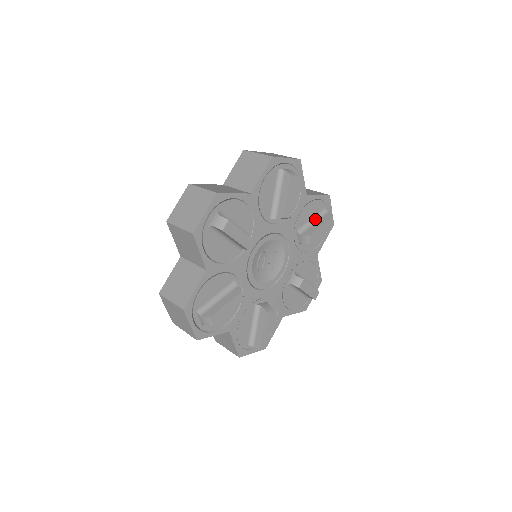
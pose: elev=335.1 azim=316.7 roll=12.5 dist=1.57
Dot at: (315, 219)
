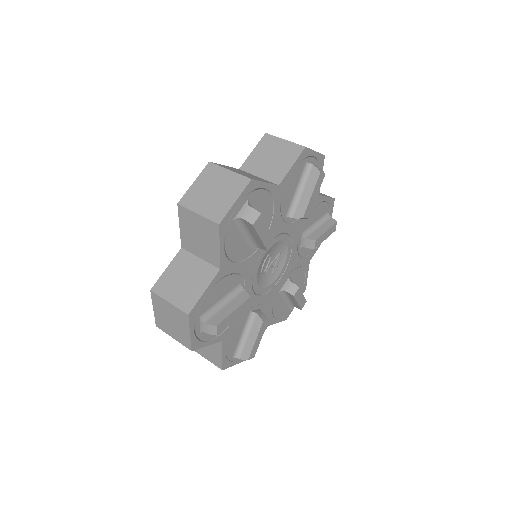
Dot at: (319, 223)
